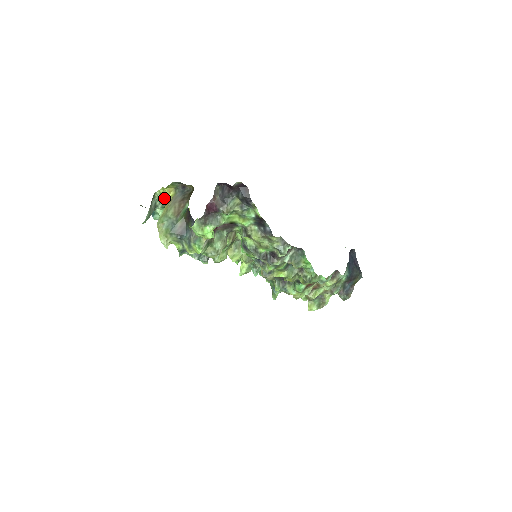
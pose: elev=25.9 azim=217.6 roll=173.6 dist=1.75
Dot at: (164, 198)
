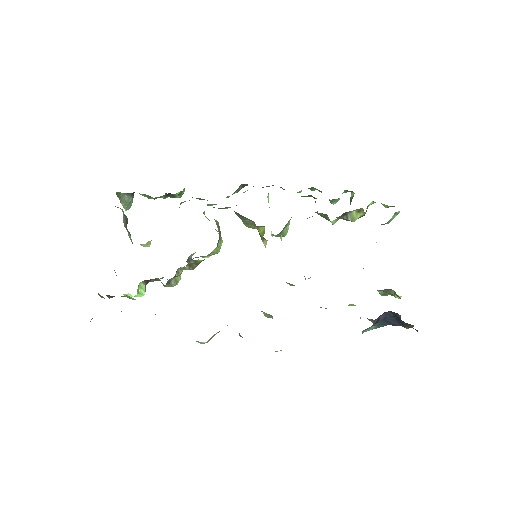
Dot at: occluded
